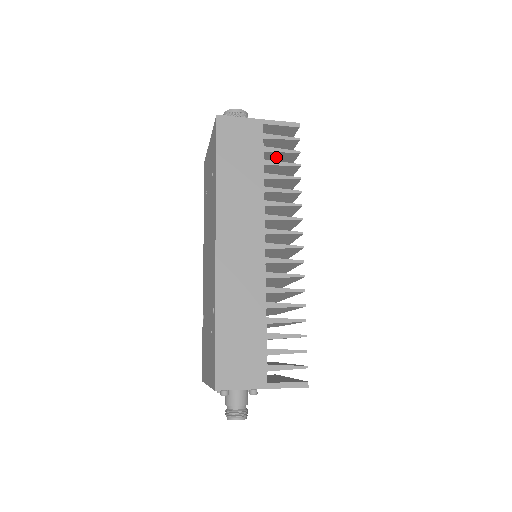
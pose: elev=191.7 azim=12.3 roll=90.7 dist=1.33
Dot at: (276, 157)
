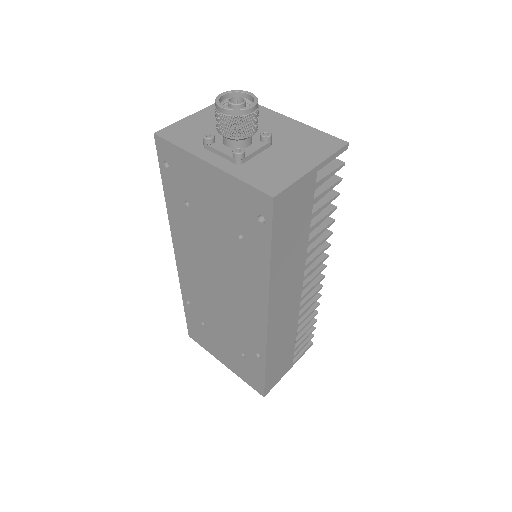
Dot at: occluded
